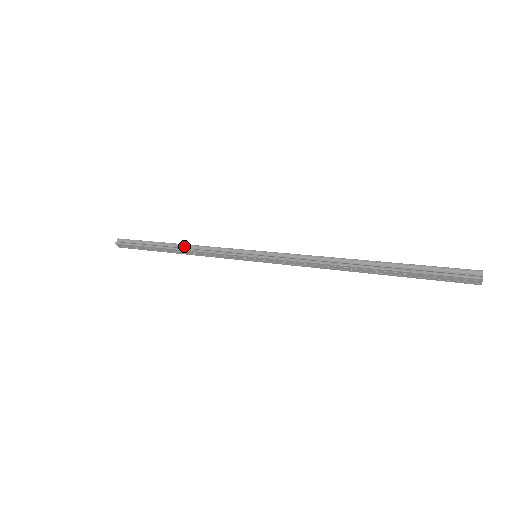
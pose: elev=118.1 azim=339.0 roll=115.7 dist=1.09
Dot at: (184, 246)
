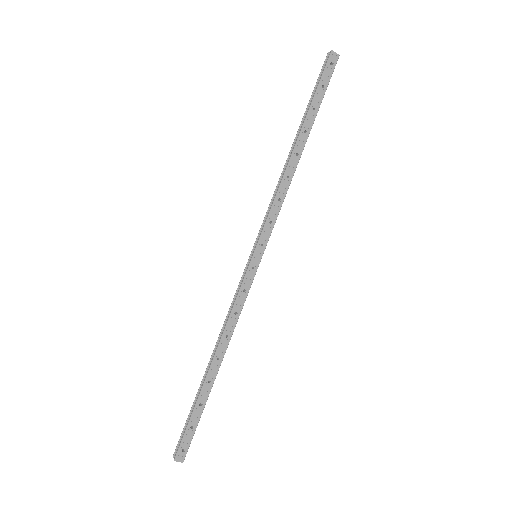
Dot at: (216, 348)
